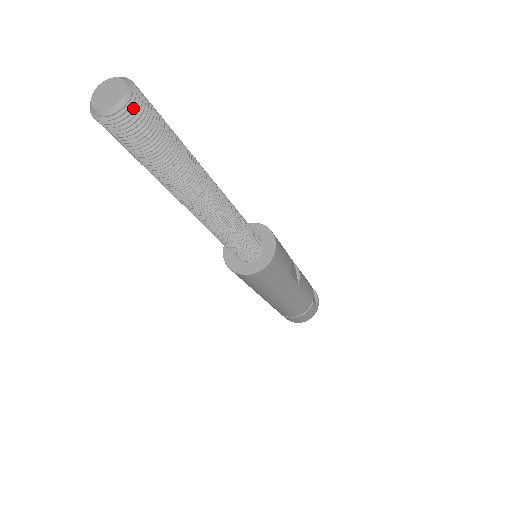
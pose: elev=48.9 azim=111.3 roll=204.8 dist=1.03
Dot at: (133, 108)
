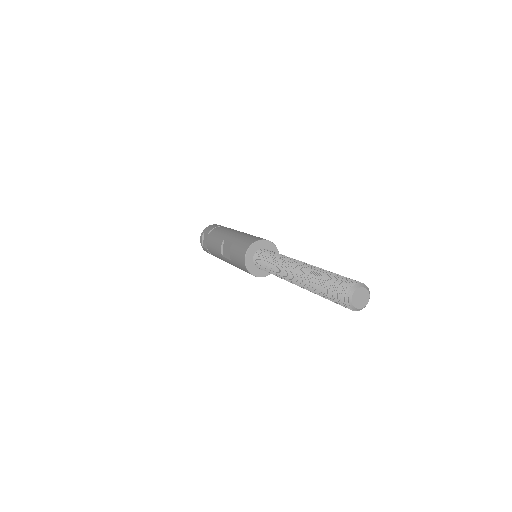
Dot at: occluded
